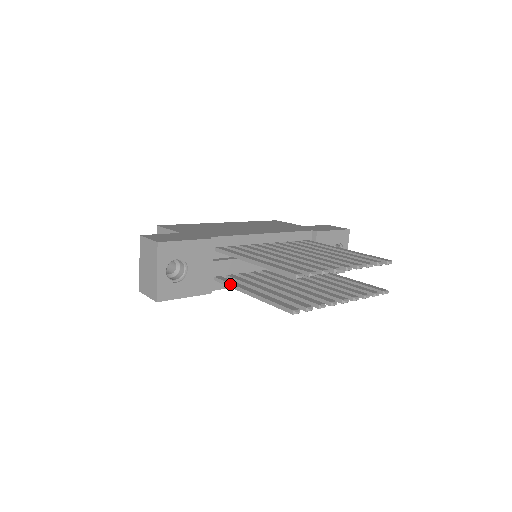
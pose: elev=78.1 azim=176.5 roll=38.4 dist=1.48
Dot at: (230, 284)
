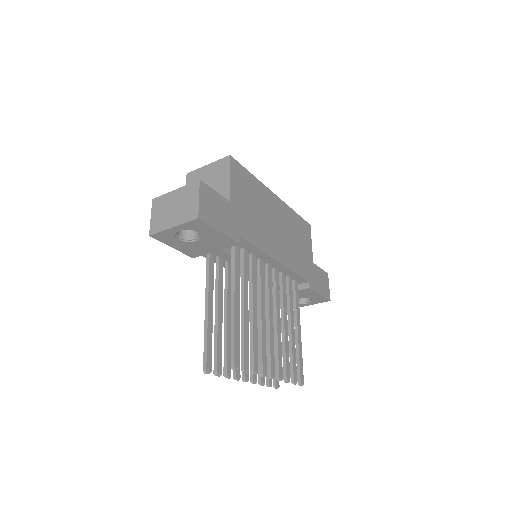
Dot at: (208, 277)
